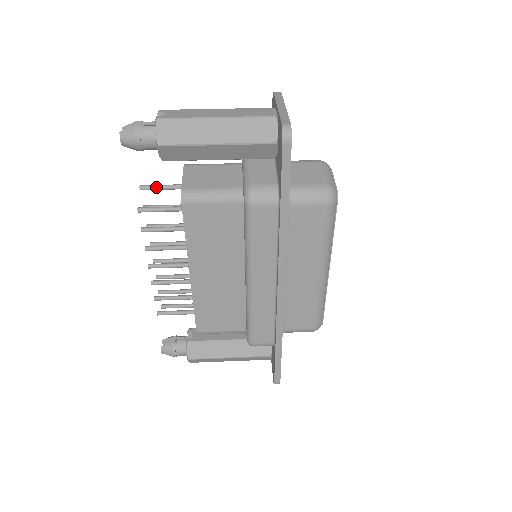
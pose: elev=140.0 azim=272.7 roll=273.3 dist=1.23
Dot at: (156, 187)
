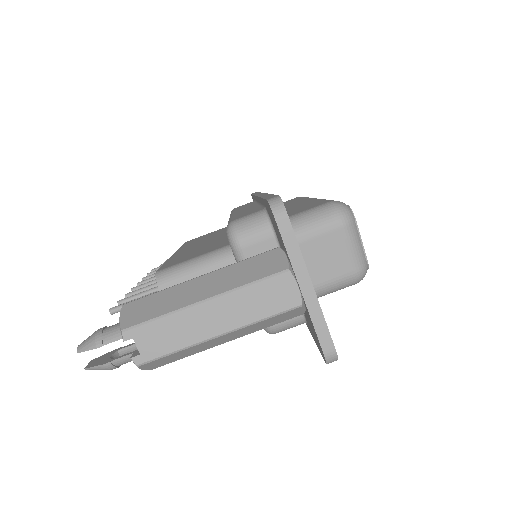
Dot at: occluded
